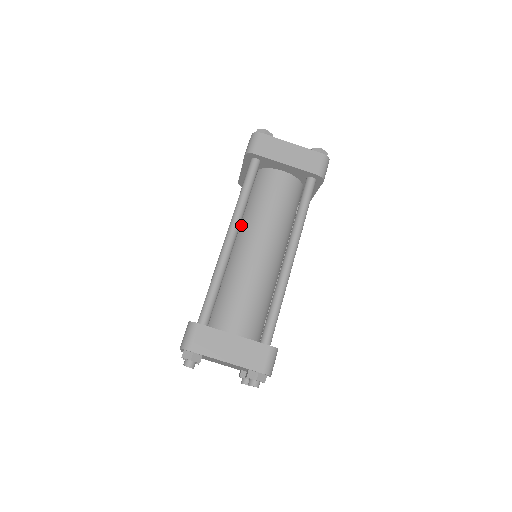
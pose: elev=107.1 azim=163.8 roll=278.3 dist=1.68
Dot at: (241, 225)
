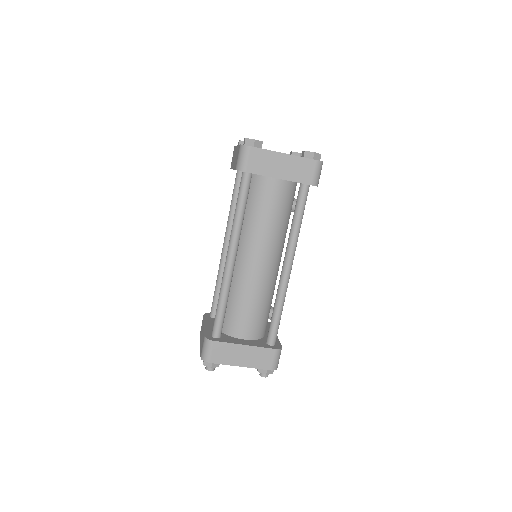
Dot at: occluded
